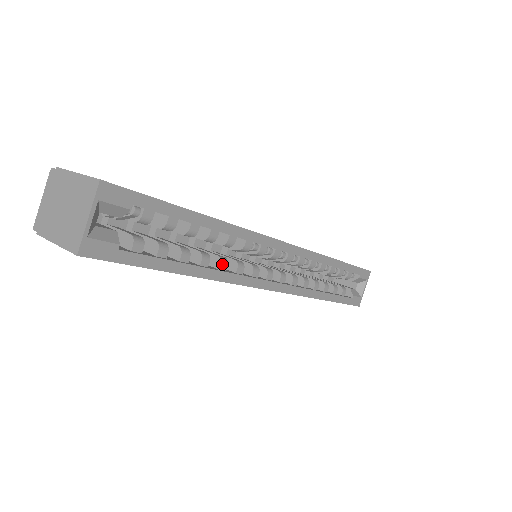
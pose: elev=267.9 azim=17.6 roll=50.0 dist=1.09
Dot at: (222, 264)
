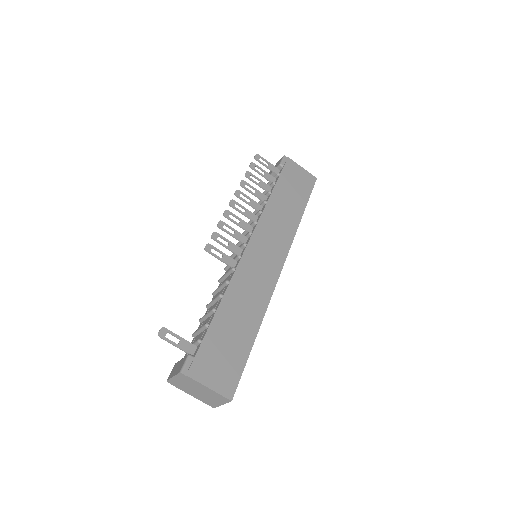
Dot at: occluded
